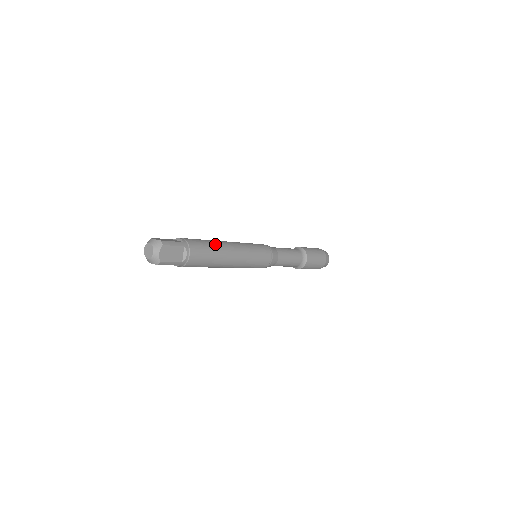
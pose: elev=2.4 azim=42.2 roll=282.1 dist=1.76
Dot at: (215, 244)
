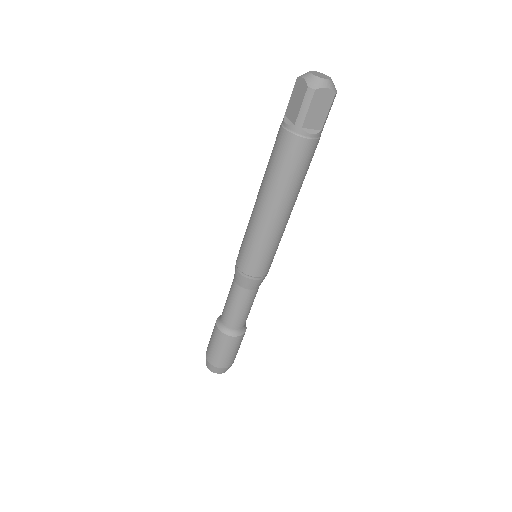
Dot at: occluded
